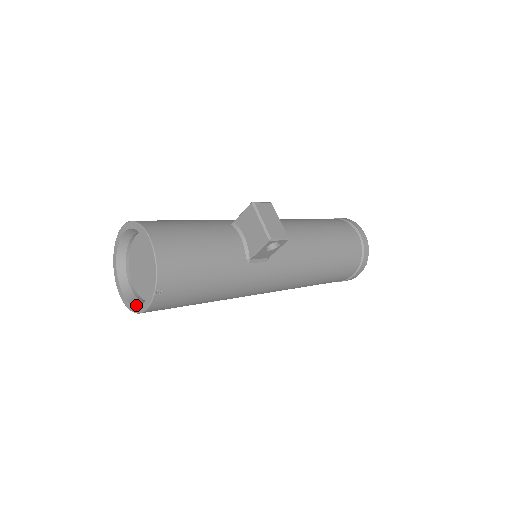
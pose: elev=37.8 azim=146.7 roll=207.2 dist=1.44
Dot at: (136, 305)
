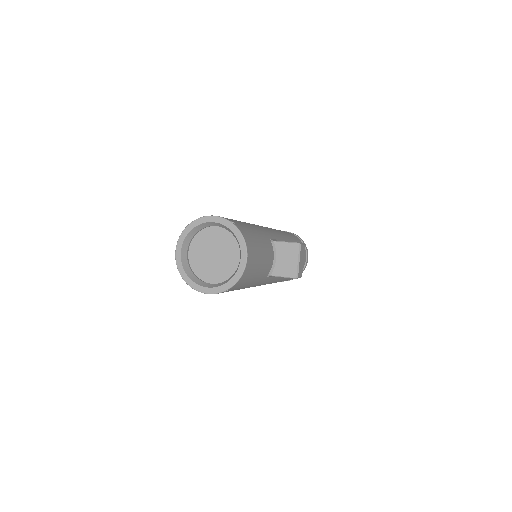
Dot at: (194, 281)
